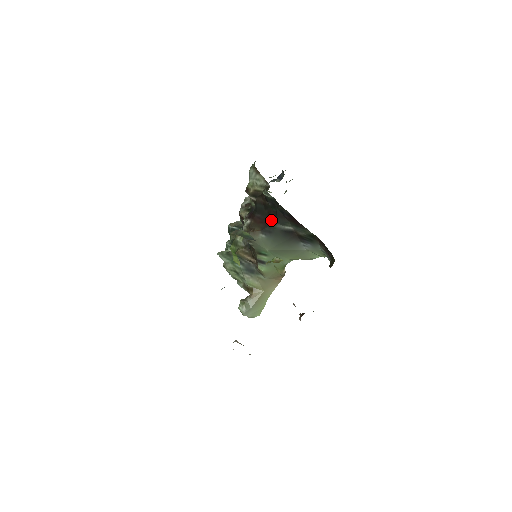
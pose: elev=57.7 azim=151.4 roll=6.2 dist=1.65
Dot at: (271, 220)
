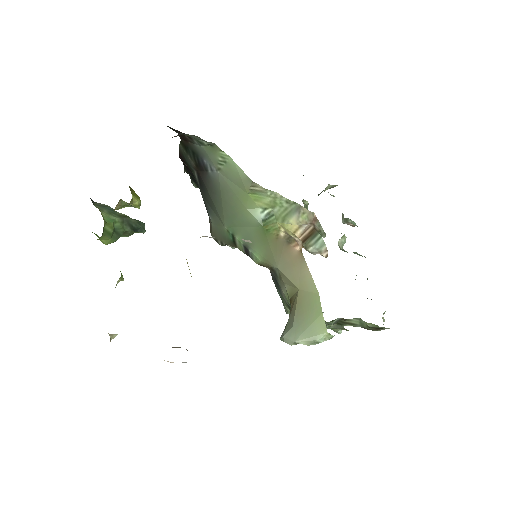
Dot at: occluded
